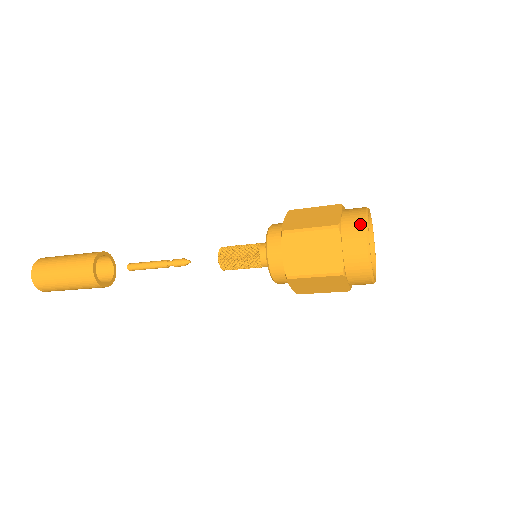
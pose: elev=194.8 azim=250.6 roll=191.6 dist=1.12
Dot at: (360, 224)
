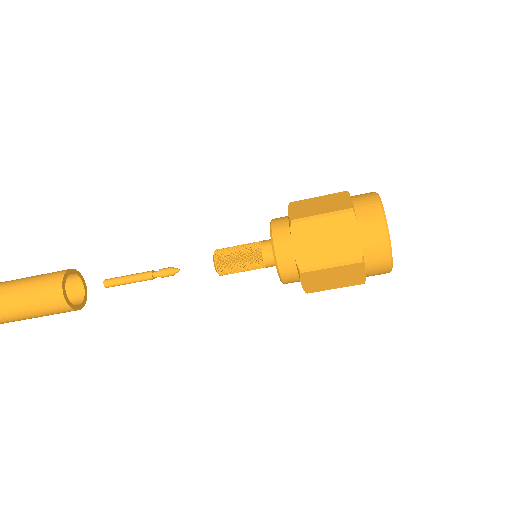
Dot at: occluded
